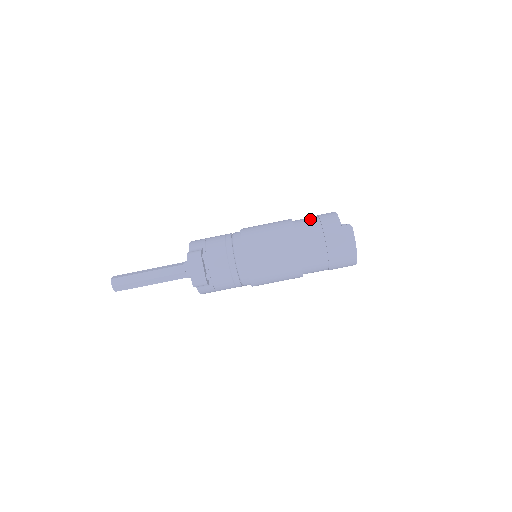
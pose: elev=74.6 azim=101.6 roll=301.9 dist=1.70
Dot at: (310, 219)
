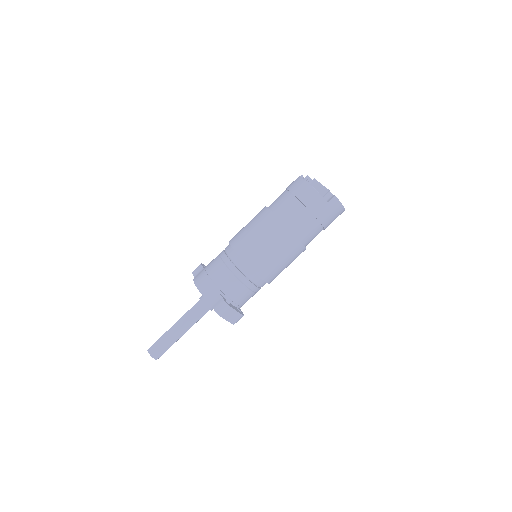
Dot at: (292, 206)
